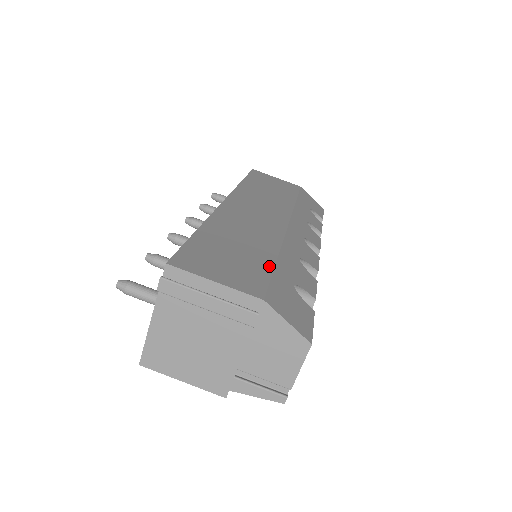
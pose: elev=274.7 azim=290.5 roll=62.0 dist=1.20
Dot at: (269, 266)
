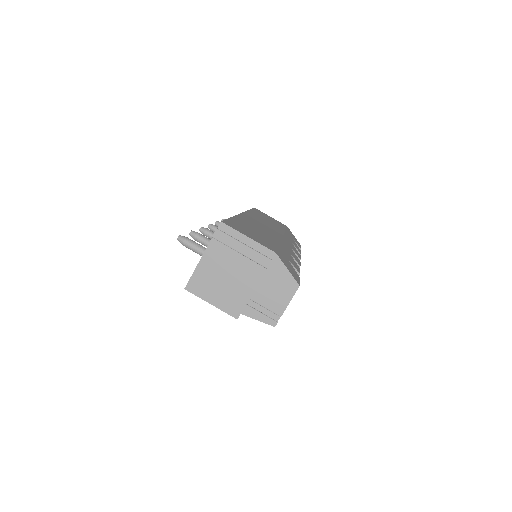
Dot at: (276, 244)
